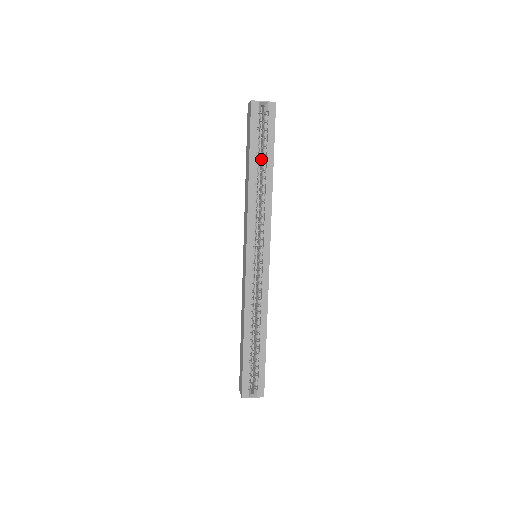
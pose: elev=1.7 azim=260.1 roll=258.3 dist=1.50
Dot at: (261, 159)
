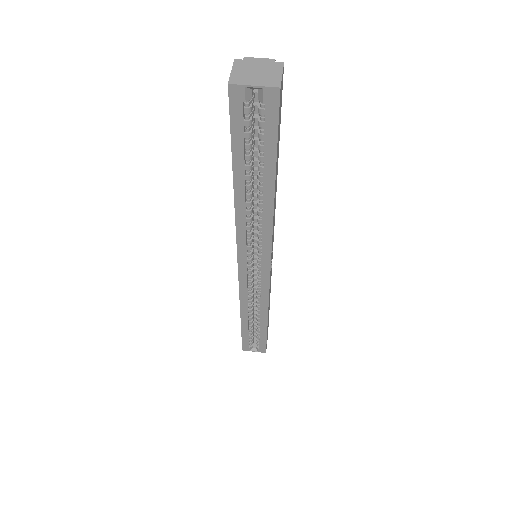
Dot at: (258, 161)
